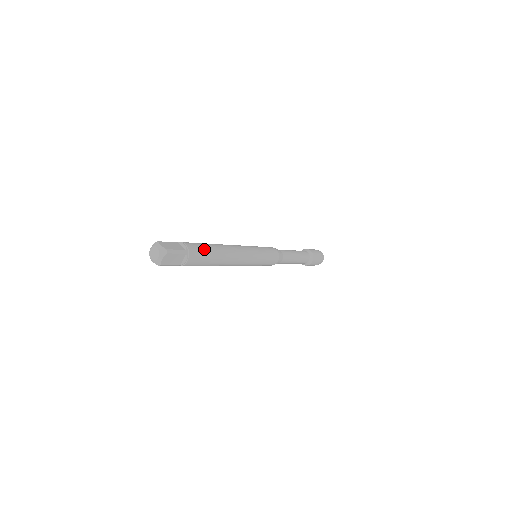
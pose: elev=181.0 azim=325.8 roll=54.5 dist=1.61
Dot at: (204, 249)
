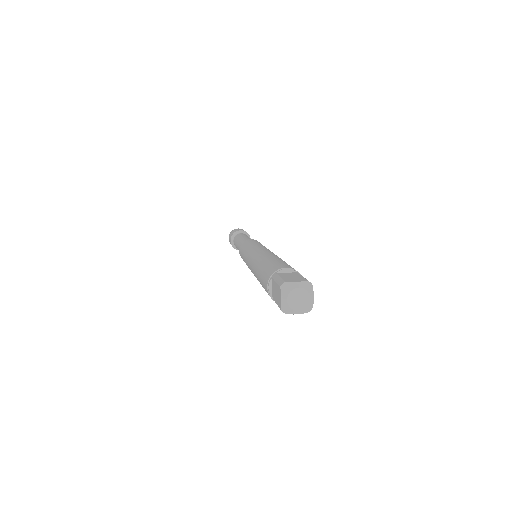
Dot at: (286, 263)
